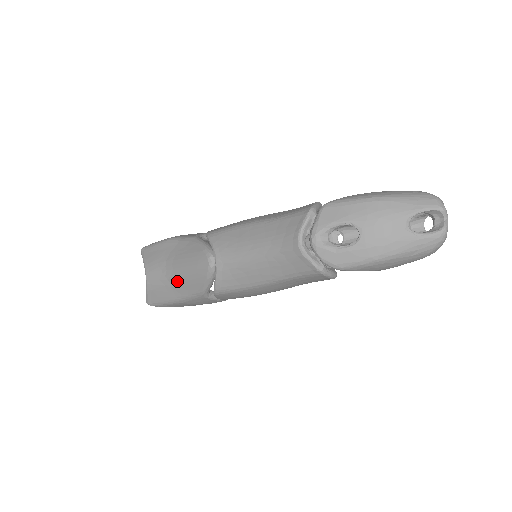
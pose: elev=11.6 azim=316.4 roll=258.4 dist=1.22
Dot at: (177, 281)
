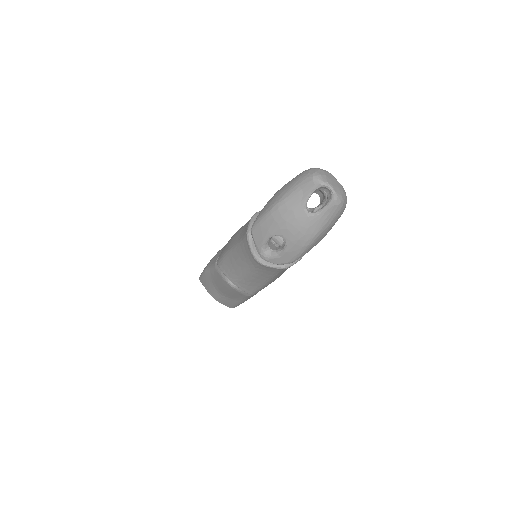
Dot at: (229, 296)
